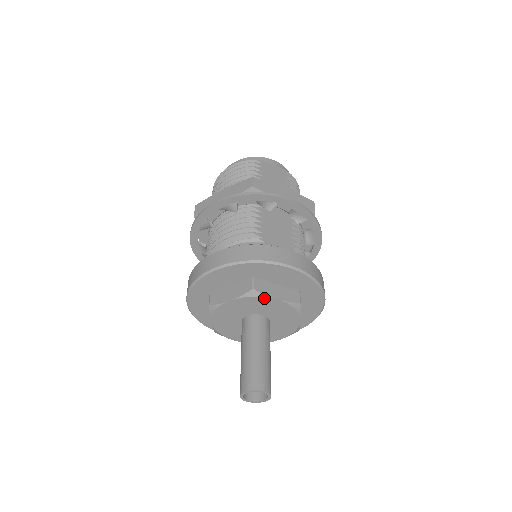
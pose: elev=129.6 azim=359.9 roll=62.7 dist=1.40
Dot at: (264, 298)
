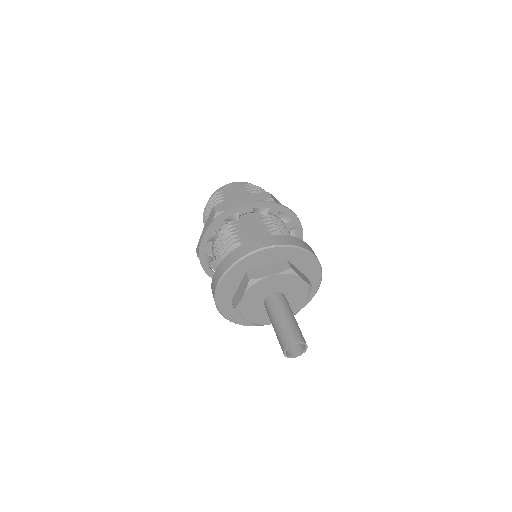
Dot at: (262, 281)
